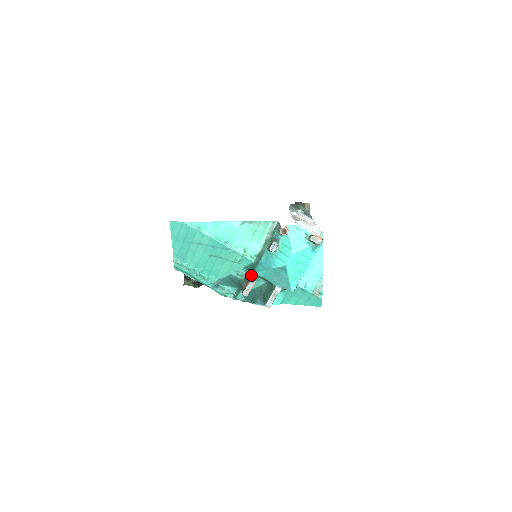
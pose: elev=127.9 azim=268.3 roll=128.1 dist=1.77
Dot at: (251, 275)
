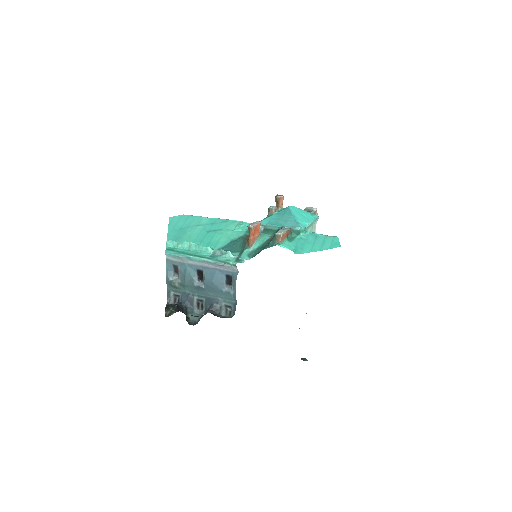
Dot at: occluded
